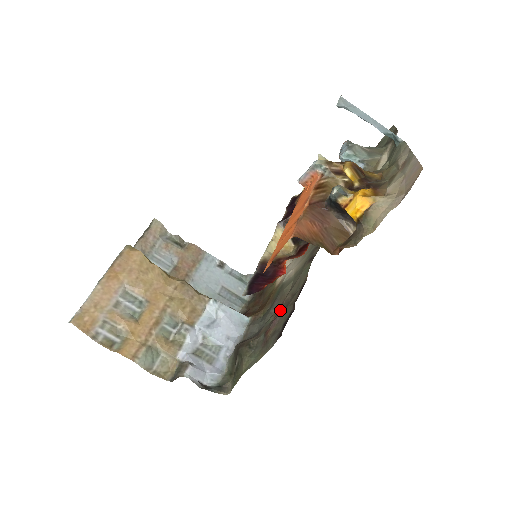
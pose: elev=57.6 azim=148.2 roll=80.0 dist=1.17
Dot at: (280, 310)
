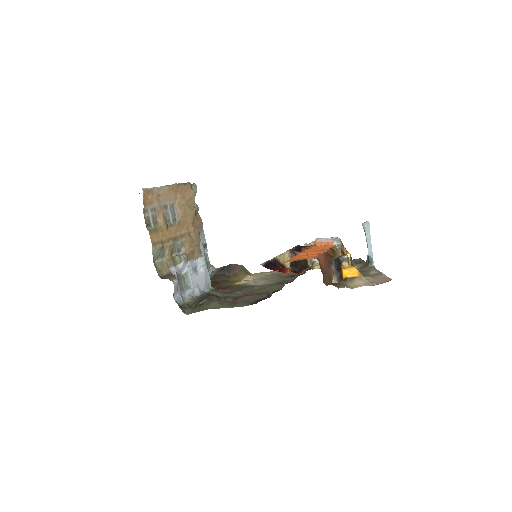
Dot at: (249, 294)
